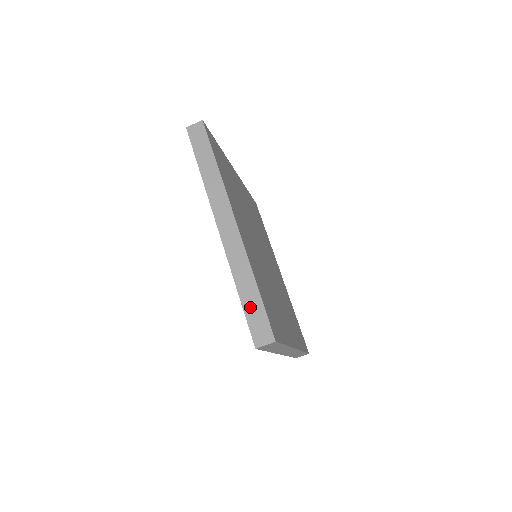
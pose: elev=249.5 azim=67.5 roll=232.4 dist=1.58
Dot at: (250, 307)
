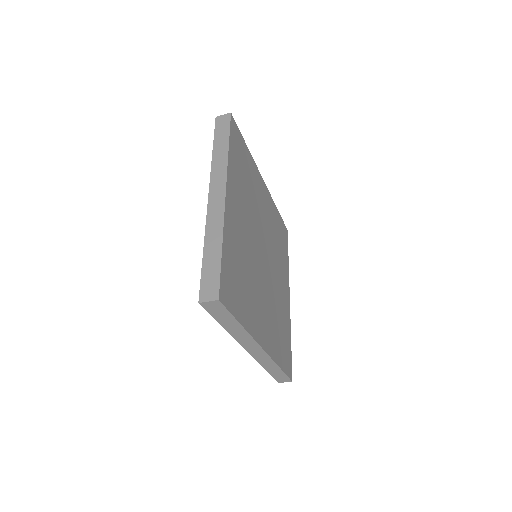
Dot at: (275, 374)
